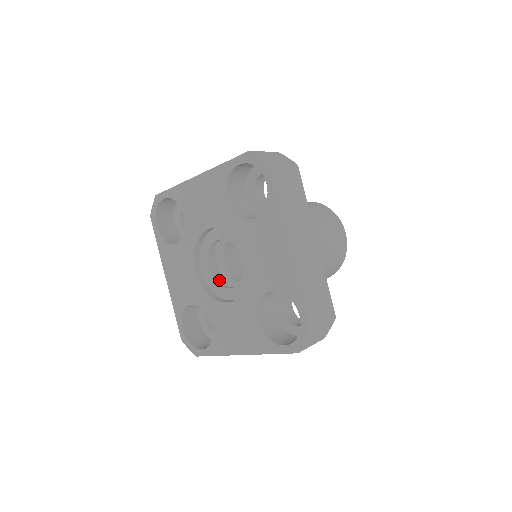
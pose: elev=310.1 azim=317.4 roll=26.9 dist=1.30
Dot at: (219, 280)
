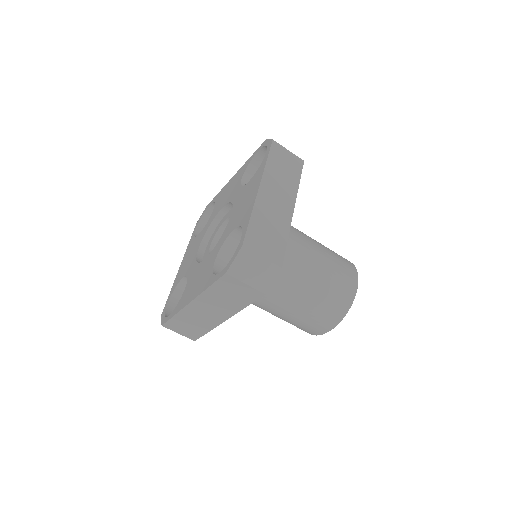
Dot at: occluded
